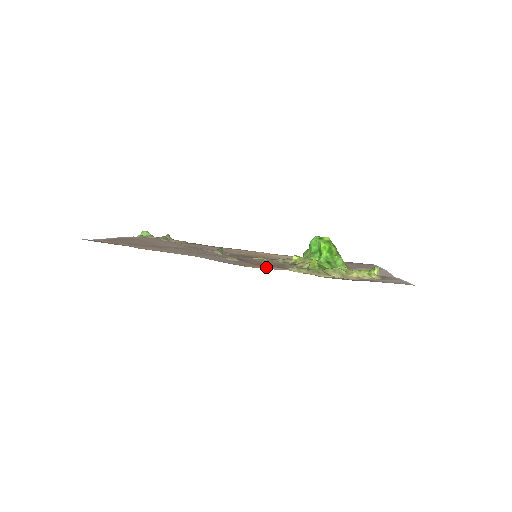
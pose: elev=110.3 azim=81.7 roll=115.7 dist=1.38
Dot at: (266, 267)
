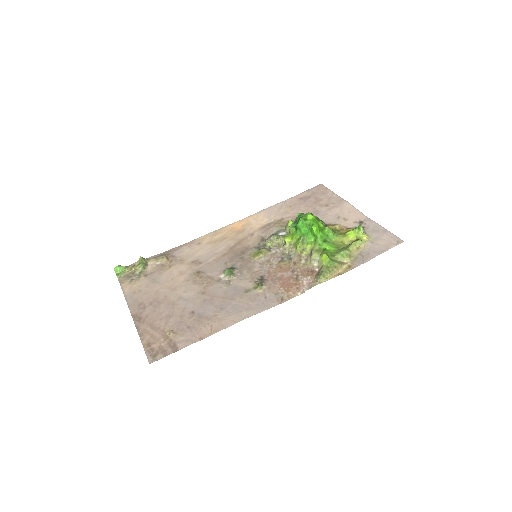
Dot at: (299, 287)
